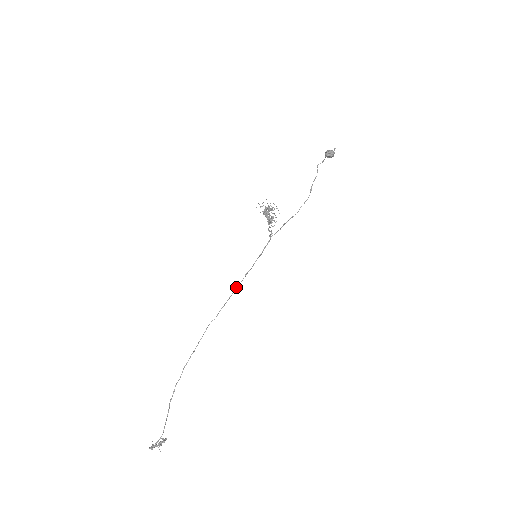
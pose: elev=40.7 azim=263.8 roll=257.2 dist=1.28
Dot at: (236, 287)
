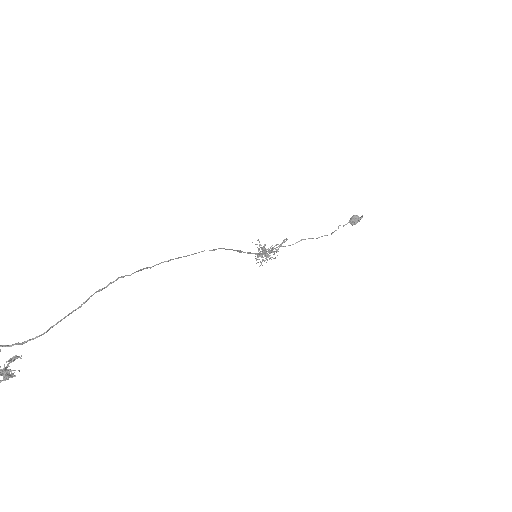
Dot at: (239, 250)
